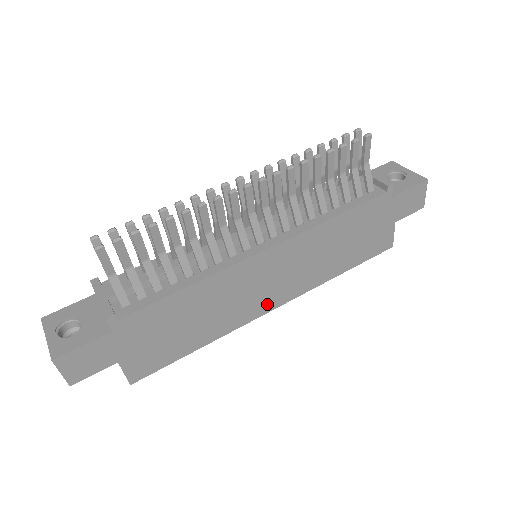
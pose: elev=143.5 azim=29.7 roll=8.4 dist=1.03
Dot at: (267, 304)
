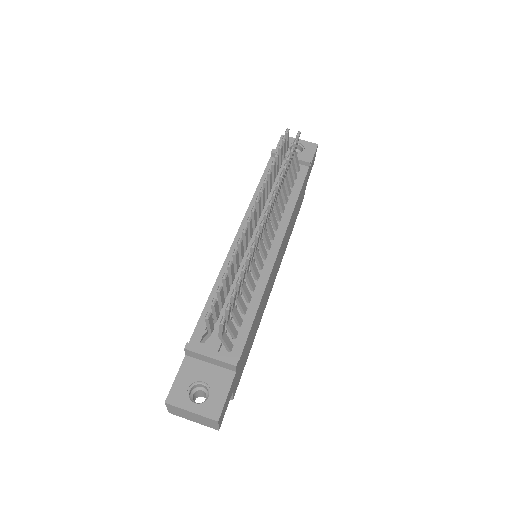
Dot at: (272, 285)
